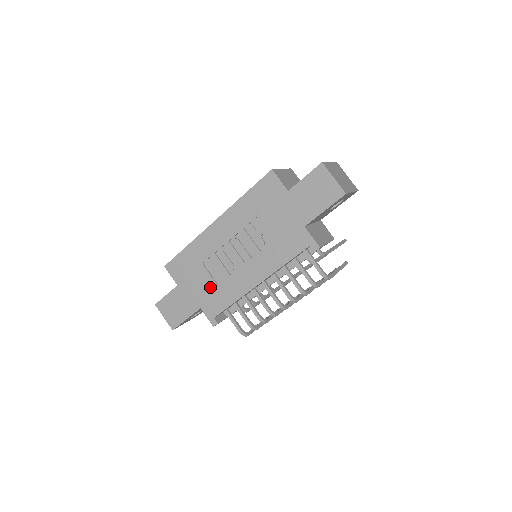
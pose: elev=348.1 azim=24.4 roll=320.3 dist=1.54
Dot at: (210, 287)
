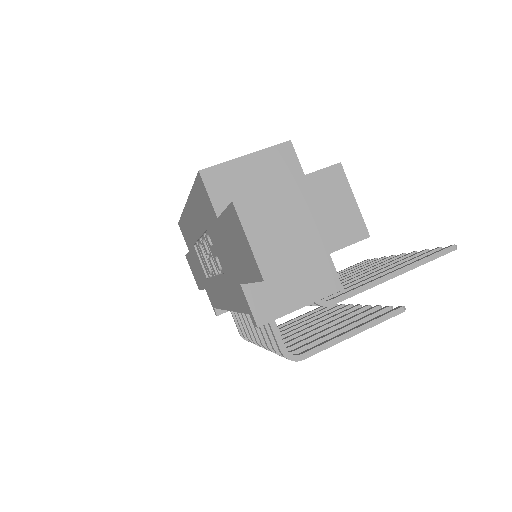
Dot at: (204, 275)
